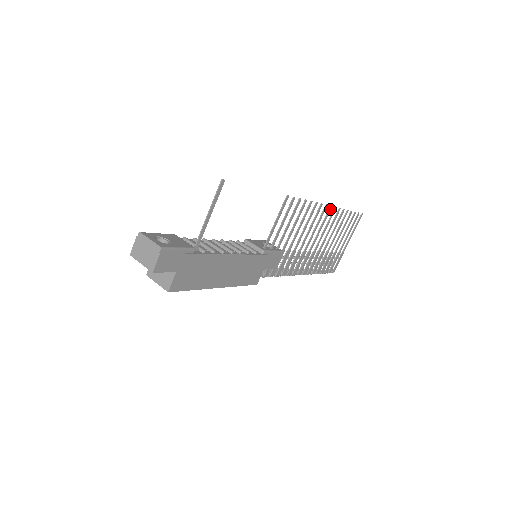
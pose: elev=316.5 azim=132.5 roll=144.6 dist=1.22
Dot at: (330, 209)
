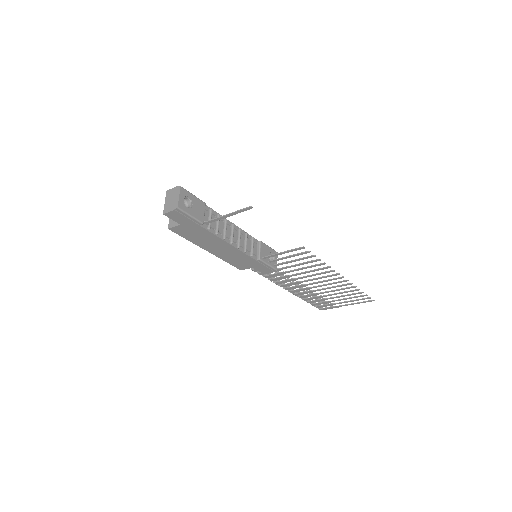
Dot at: (341, 278)
